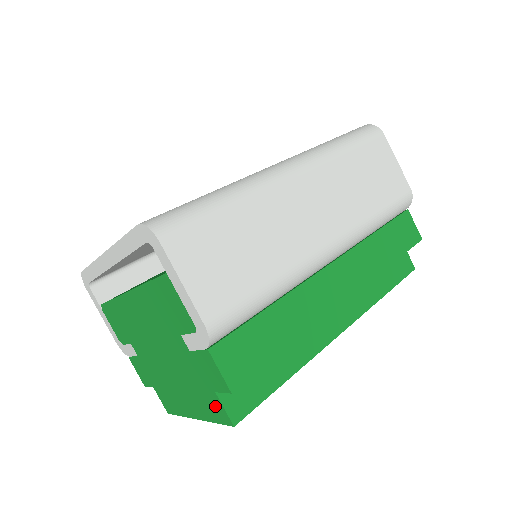
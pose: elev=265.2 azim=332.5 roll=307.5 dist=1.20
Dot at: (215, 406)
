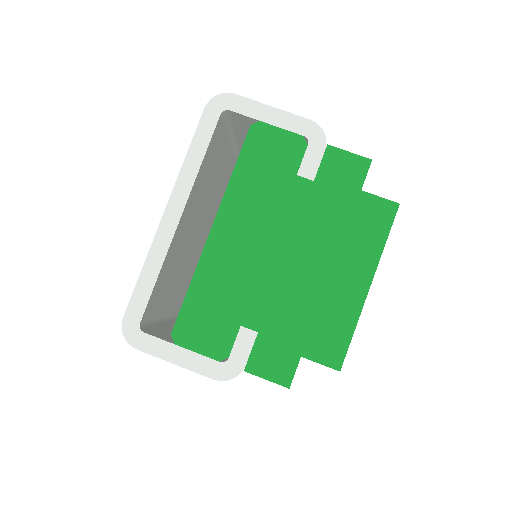
Dot at: (372, 212)
